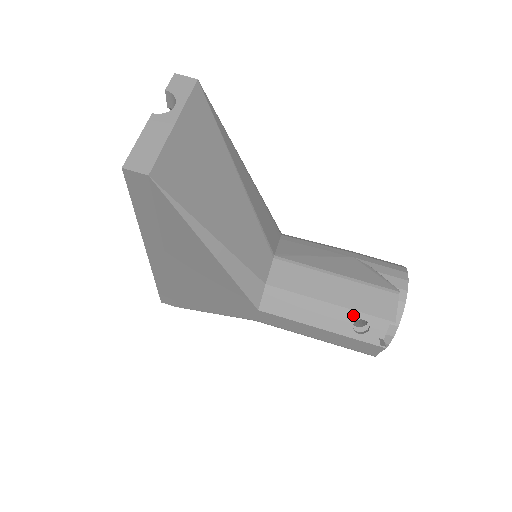
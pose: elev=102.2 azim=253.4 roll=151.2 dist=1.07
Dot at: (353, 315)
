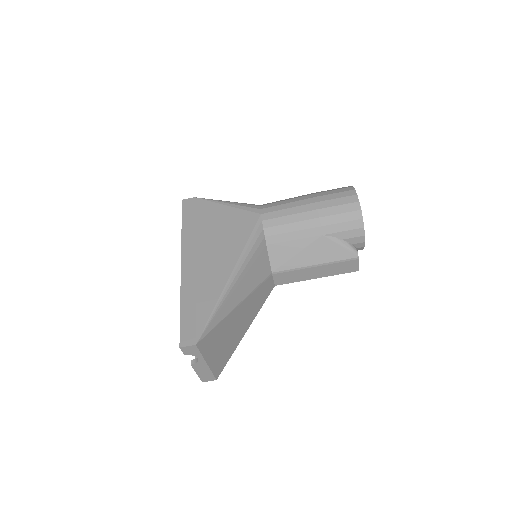
Dot at: (332, 275)
